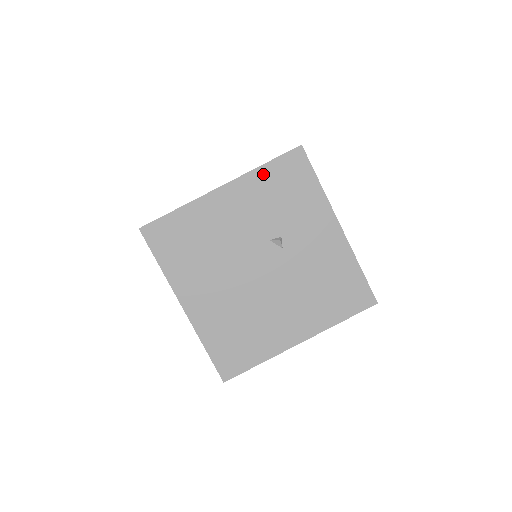
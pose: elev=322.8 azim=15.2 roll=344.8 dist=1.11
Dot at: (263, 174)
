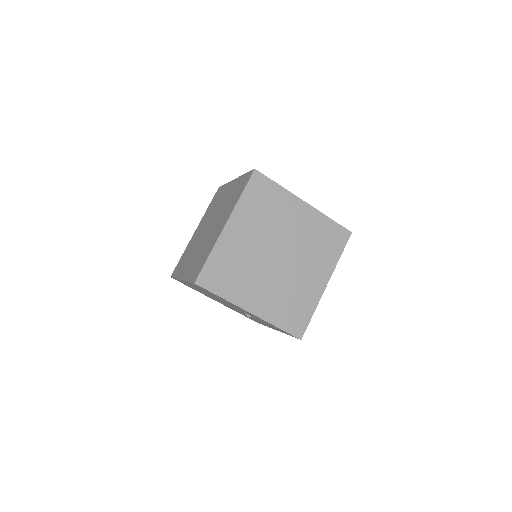
Dot at: (273, 325)
